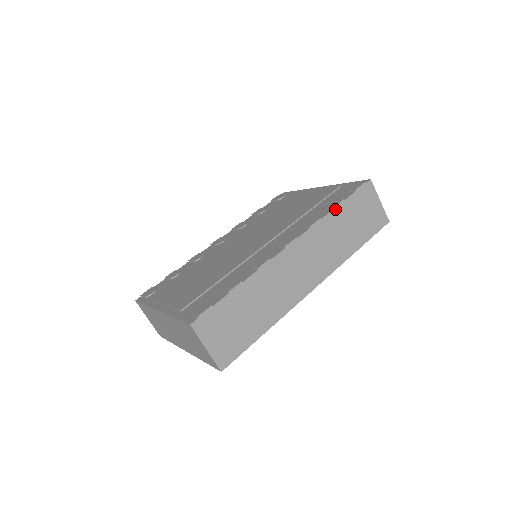
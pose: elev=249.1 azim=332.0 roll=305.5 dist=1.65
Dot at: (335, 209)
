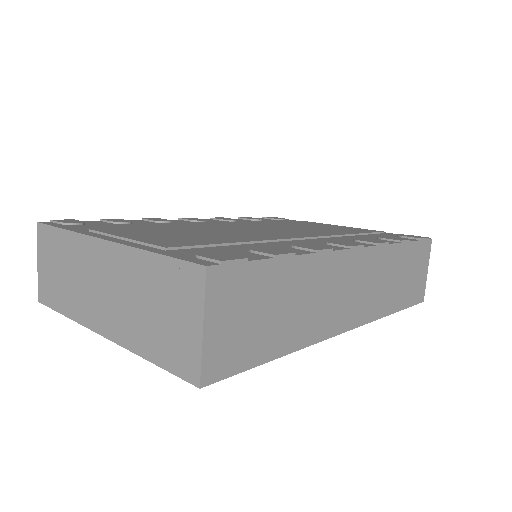
Dot at: (401, 244)
